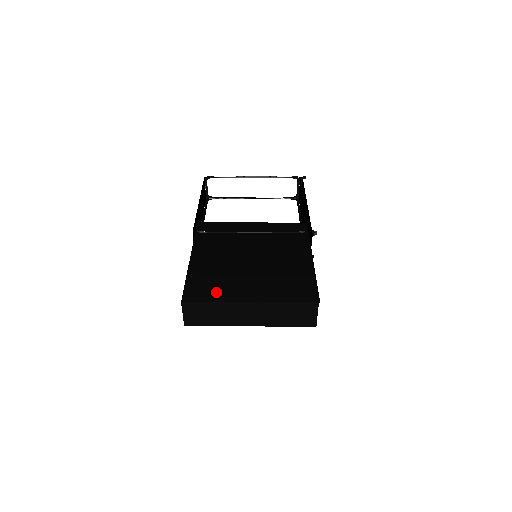
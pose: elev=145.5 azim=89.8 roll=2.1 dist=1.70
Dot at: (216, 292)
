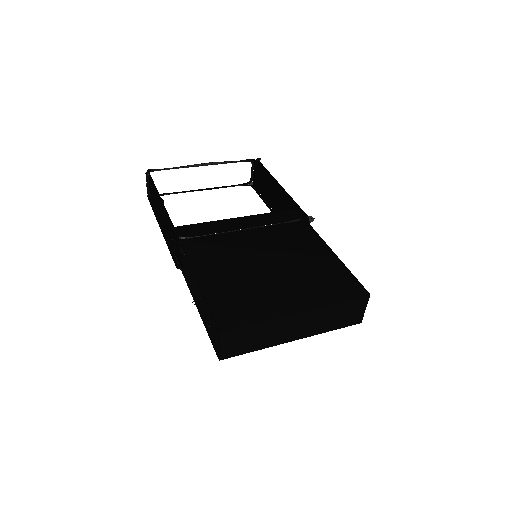
Dot at: (254, 309)
